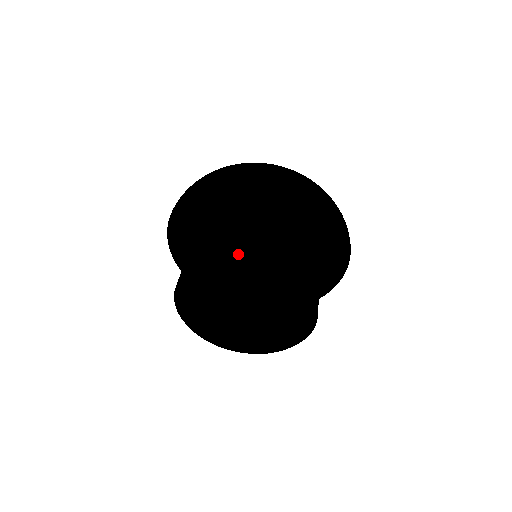
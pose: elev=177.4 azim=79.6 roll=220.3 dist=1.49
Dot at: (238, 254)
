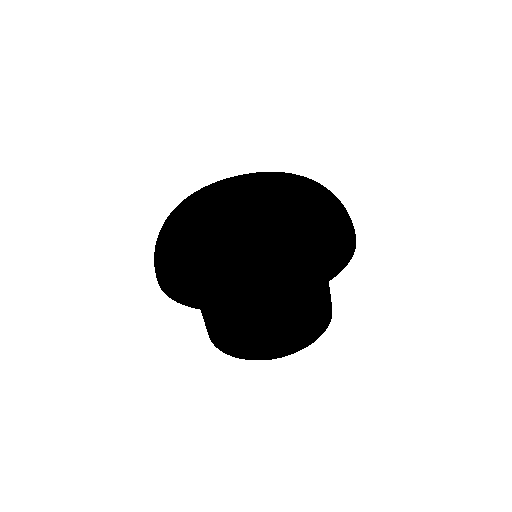
Dot at: (293, 350)
